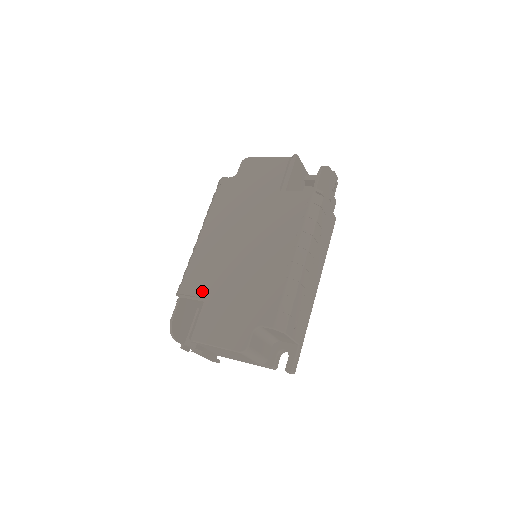
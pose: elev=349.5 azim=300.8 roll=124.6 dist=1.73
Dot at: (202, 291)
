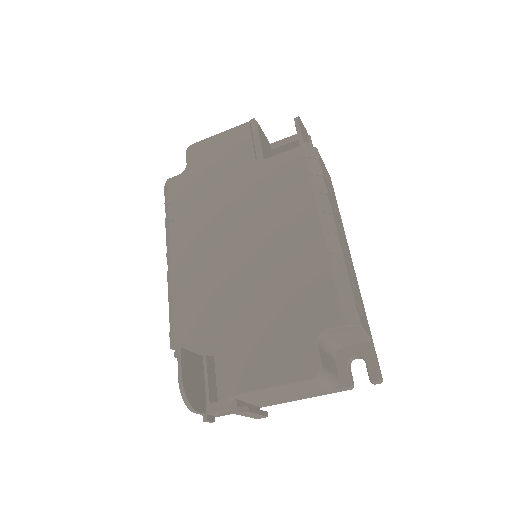
Dot at: (210, 324)
